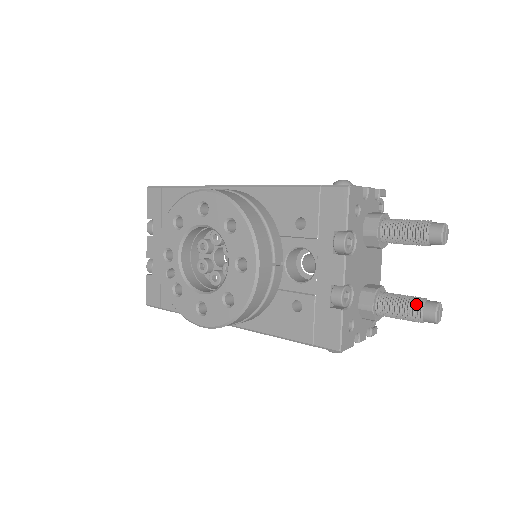
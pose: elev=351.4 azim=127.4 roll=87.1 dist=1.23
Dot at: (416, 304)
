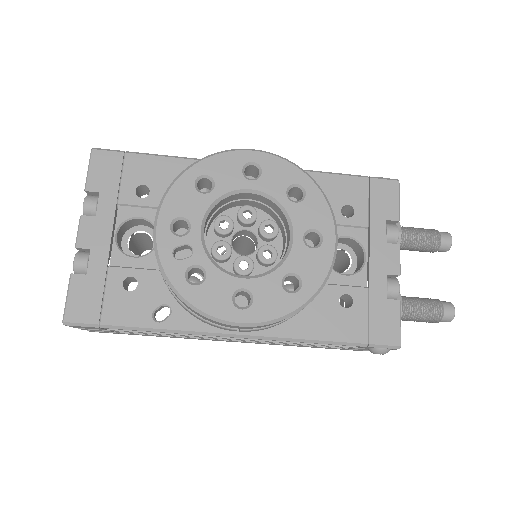
Dot at: (437, 302)
